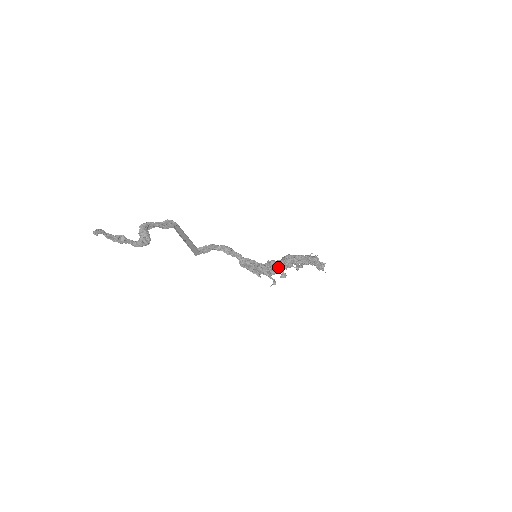
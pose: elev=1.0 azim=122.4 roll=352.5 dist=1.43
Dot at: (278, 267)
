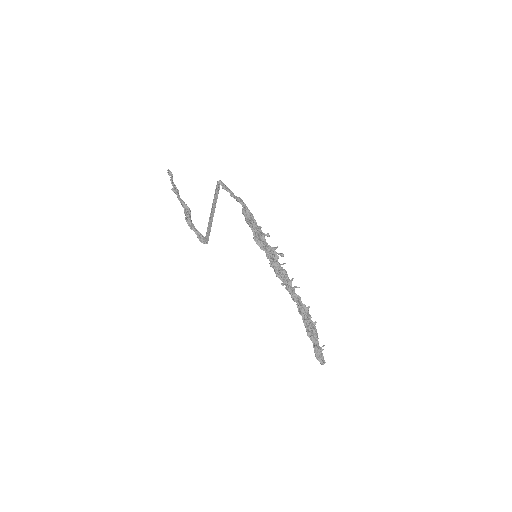
Dot at: (271, 248)
